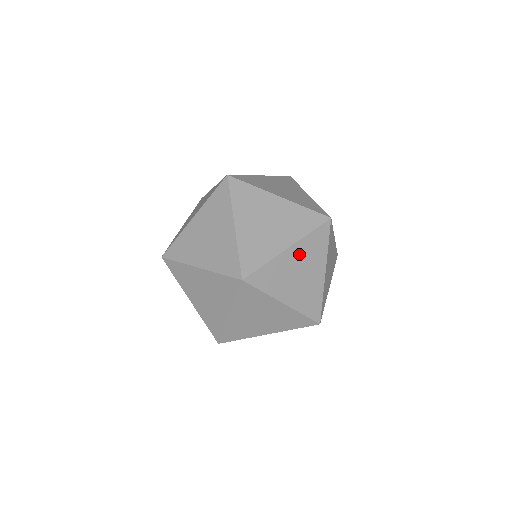
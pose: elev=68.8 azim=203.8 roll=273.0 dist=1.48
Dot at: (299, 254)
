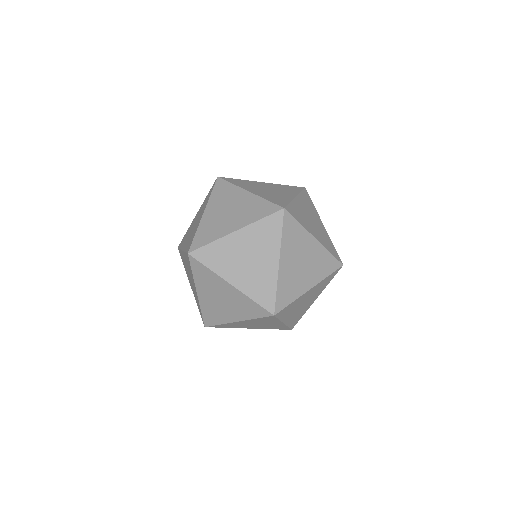
Dot at: (314, 252)
